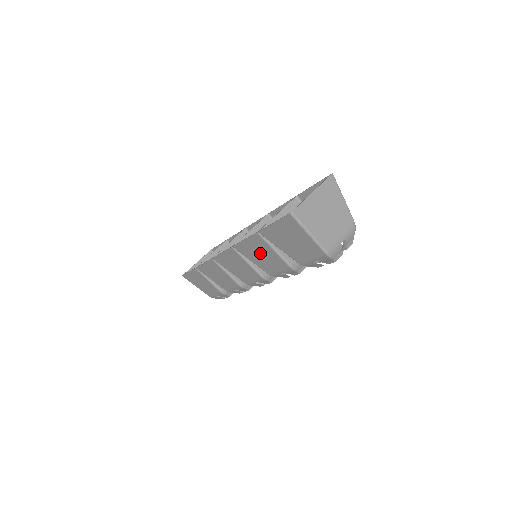
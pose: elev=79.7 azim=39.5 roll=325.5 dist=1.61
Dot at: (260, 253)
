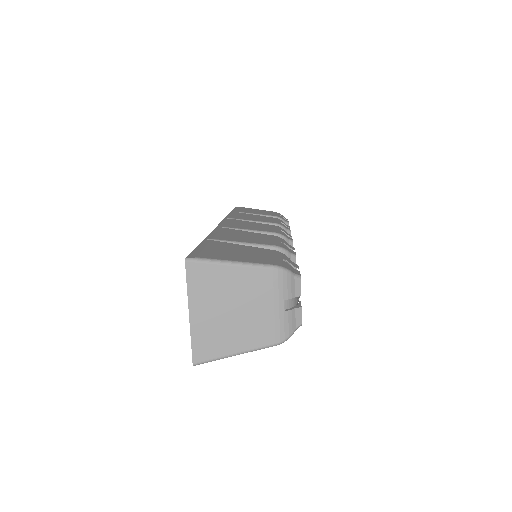
Dot at: occluded
